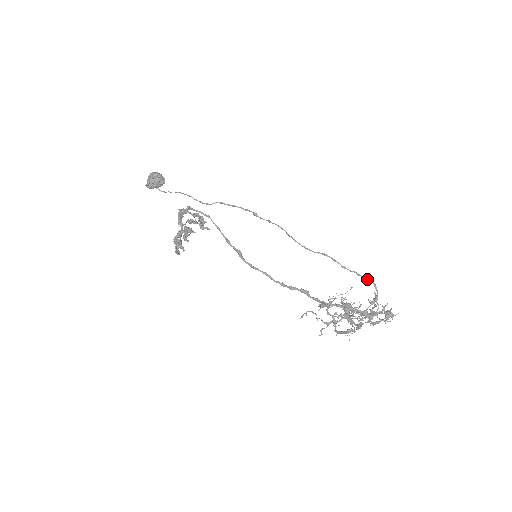
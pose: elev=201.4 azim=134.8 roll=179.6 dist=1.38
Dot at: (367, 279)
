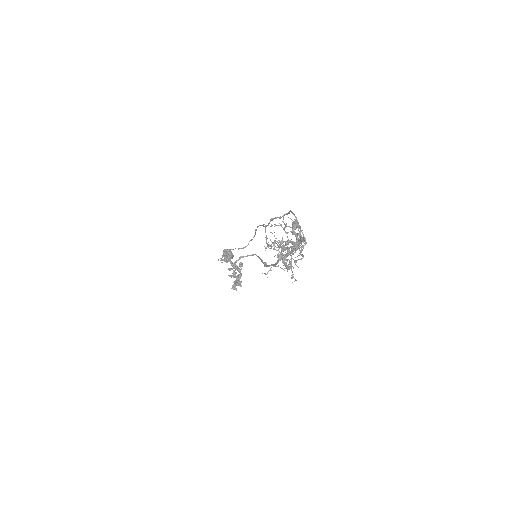
Dot at: (289, 212)
